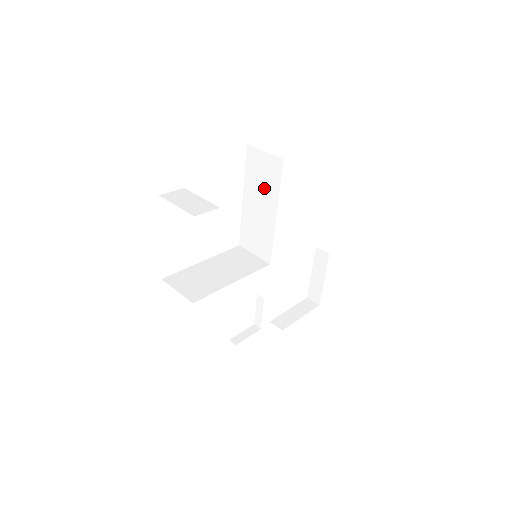
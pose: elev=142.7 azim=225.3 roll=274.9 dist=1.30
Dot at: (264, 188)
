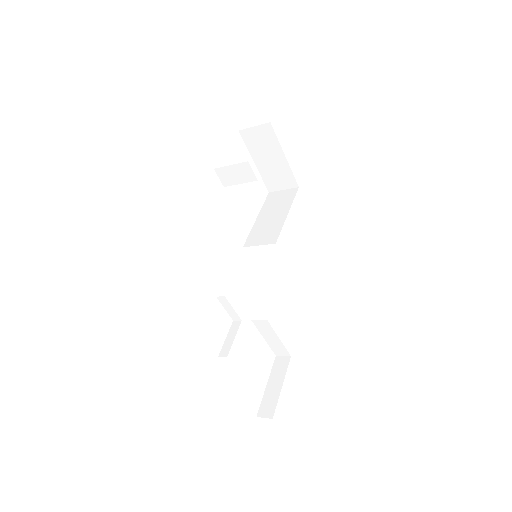
Dot at: (279, 205)
